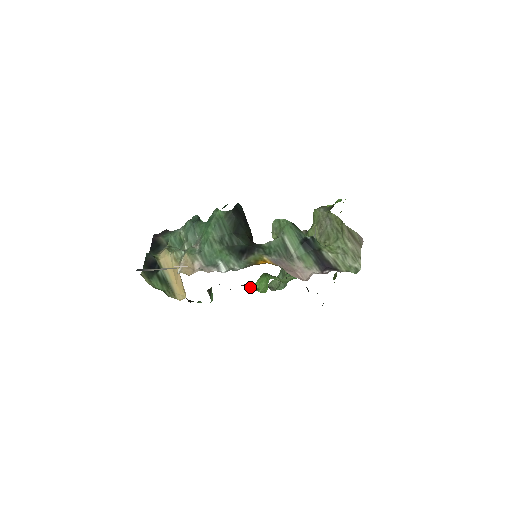
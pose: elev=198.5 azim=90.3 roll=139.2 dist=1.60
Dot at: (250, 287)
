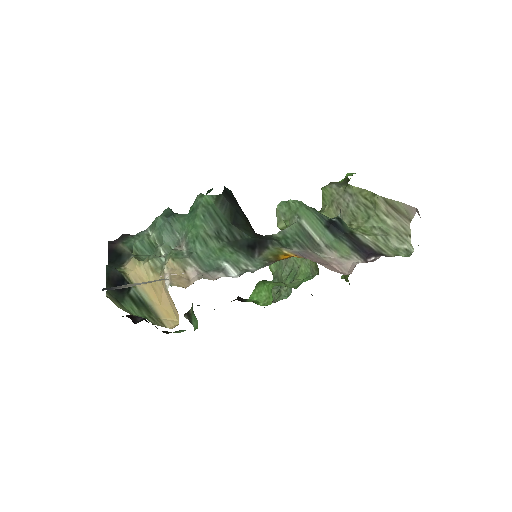
Dot at: (246, 301)
